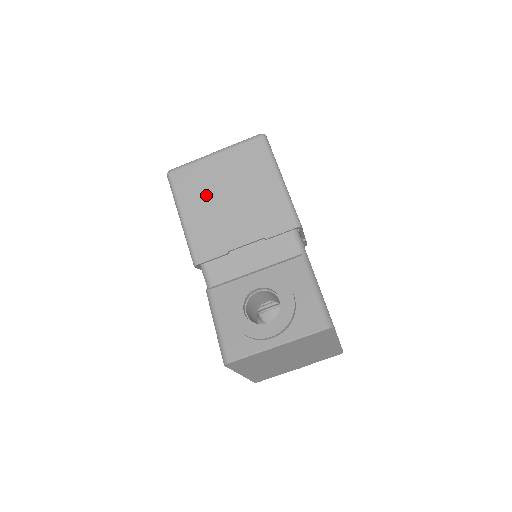
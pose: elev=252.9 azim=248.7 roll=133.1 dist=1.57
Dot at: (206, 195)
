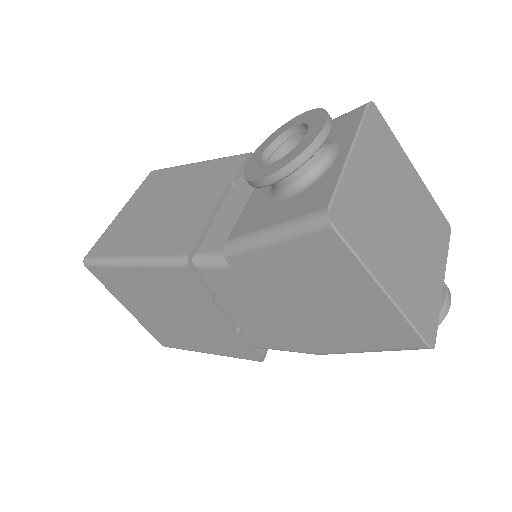
Dot at: (140, 227)
